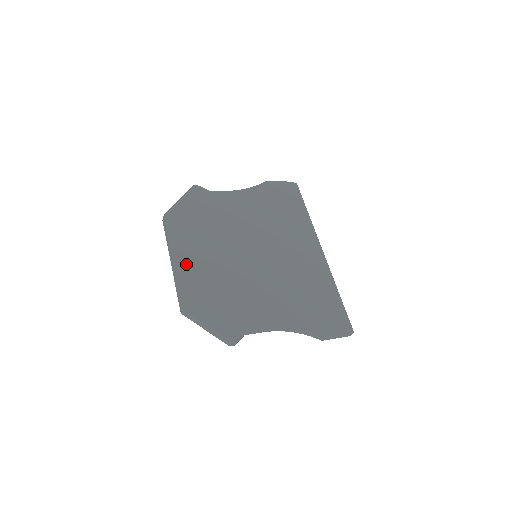
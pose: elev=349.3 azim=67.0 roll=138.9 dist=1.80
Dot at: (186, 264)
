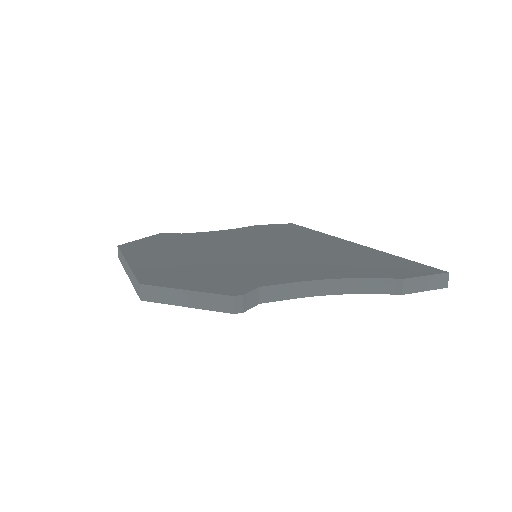
Dot at: (148, 262)
